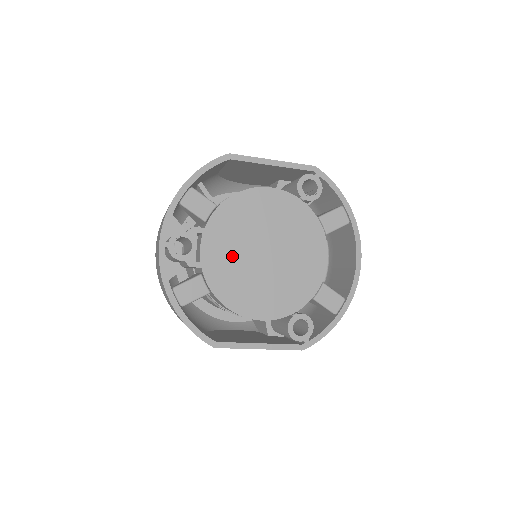
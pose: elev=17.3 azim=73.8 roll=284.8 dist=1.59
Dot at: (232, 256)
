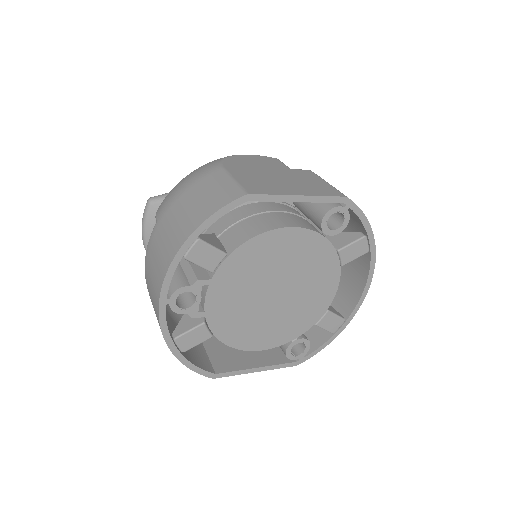
Dot at: (239, 301)
